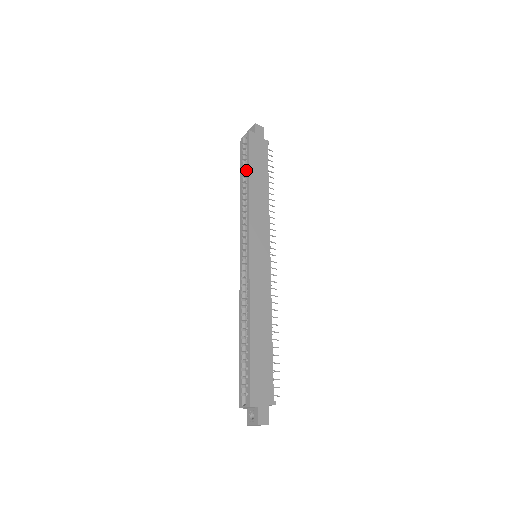
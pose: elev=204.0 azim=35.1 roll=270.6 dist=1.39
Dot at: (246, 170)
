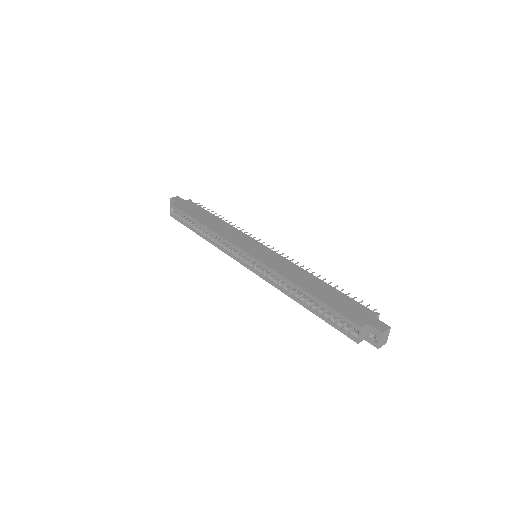
Dot at: (193, 224)
